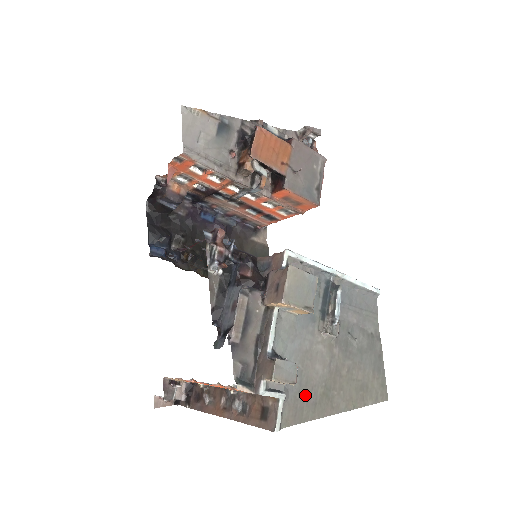
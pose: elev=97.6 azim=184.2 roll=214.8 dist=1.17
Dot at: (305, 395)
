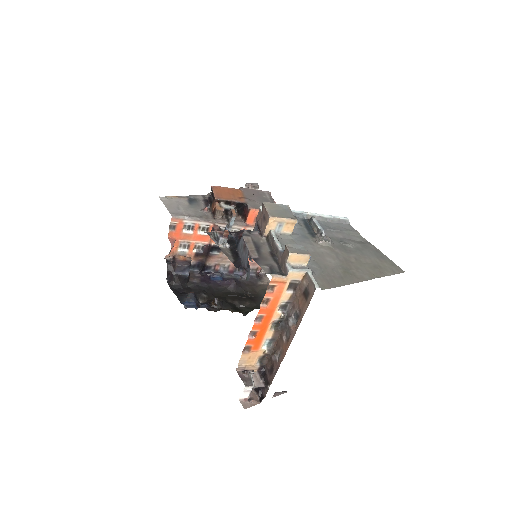
Dot at: (329, 273)
